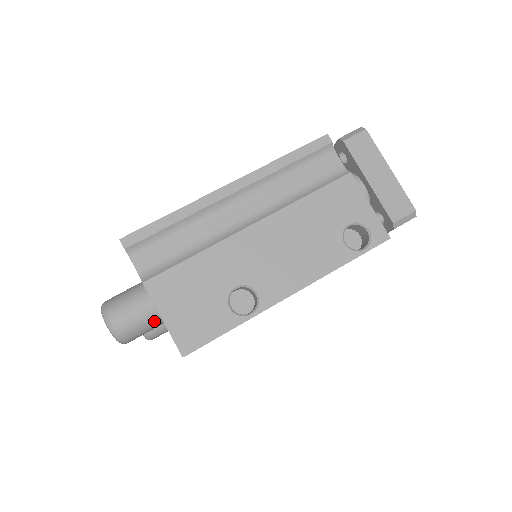
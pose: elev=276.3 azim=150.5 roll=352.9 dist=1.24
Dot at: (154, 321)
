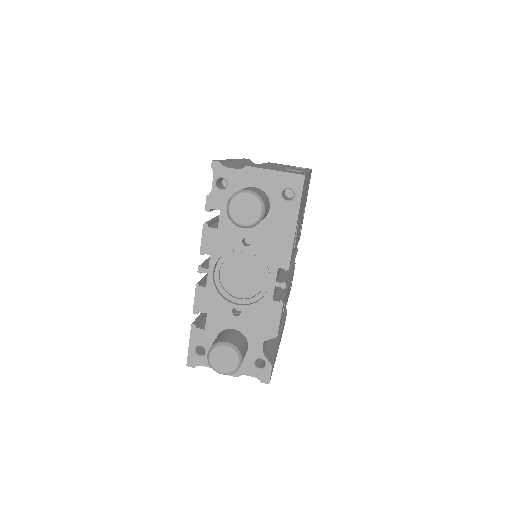
Dot at: (266, 197)
